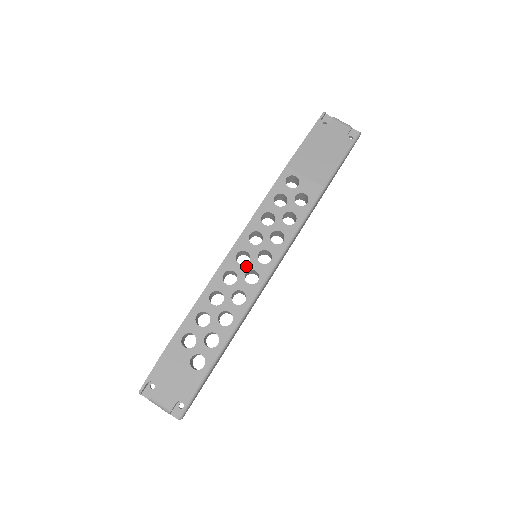
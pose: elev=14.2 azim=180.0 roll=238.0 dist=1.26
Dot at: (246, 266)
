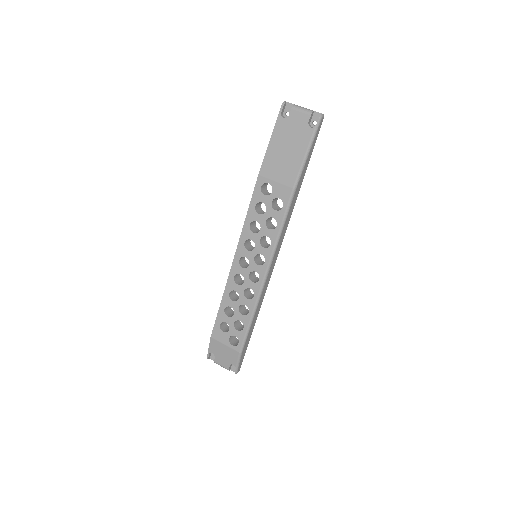
Dot at: (248, 269)
